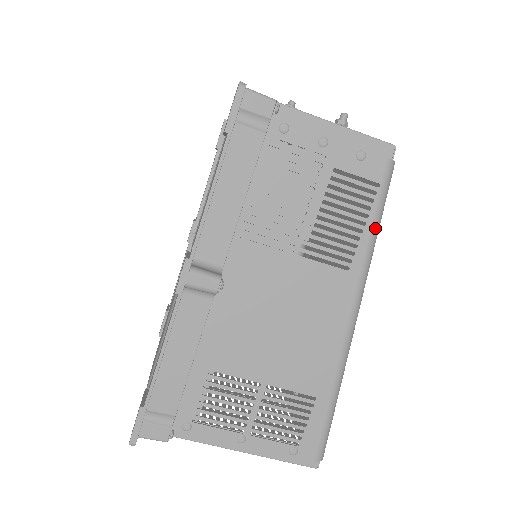
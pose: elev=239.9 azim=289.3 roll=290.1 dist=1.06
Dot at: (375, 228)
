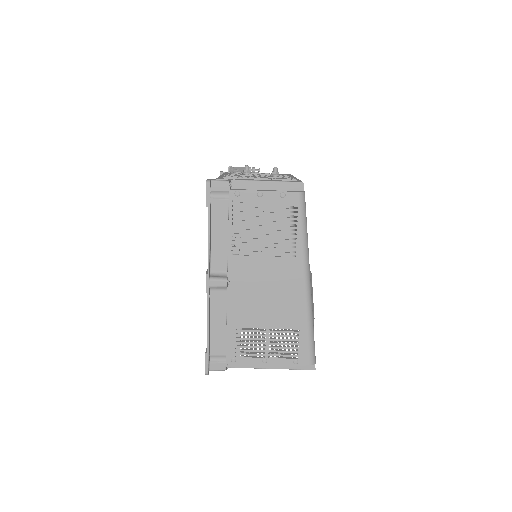
Dot at: (303, 230)
